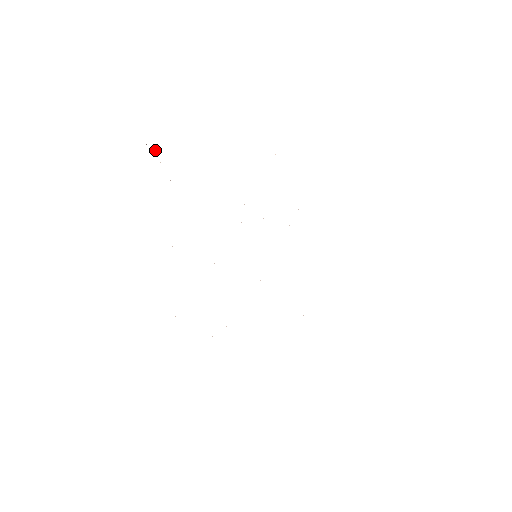
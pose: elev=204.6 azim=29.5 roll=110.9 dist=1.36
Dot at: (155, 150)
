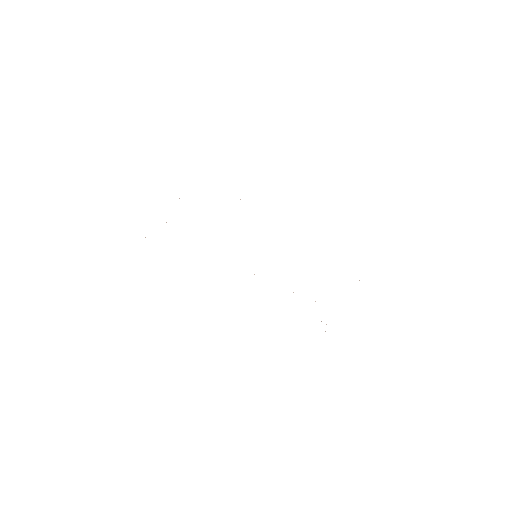
Dot at: occluded
